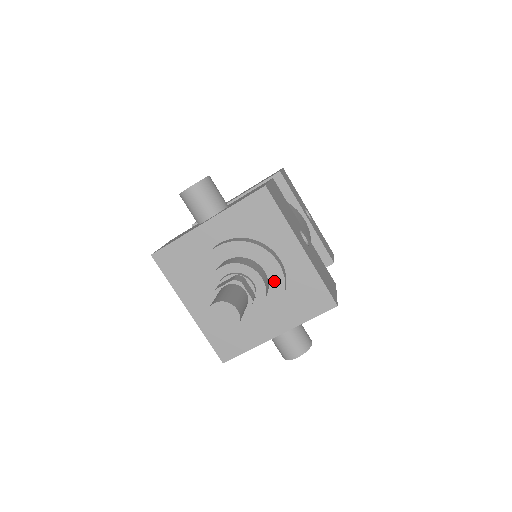
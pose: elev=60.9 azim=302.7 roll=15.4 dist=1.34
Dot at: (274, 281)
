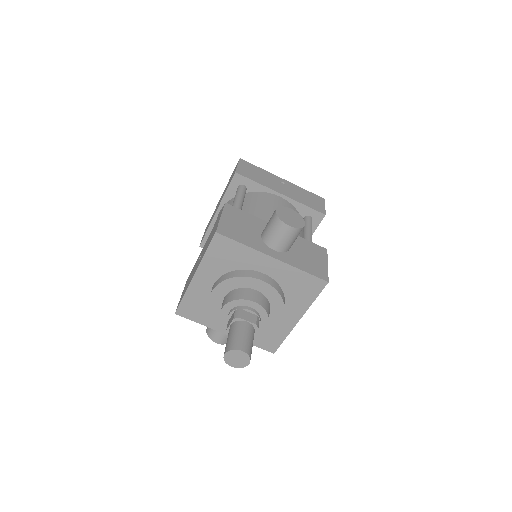
Dot at: occluded
